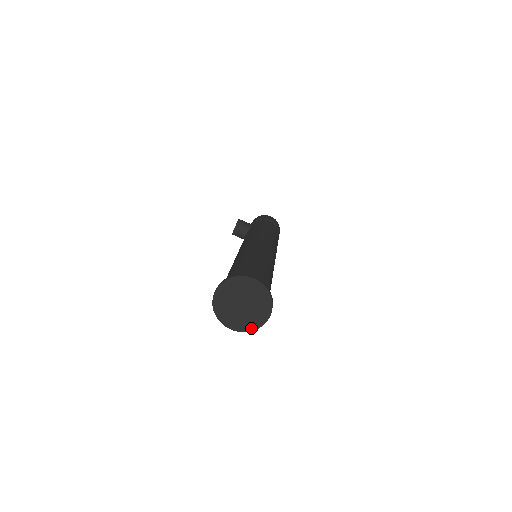
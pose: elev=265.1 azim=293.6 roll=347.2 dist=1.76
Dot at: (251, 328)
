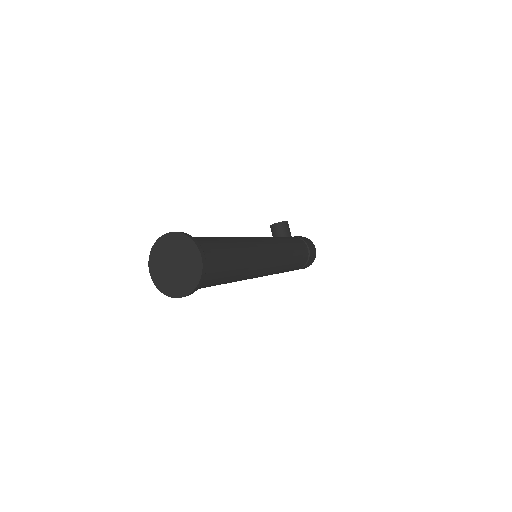
Dot at: (162, 289)
